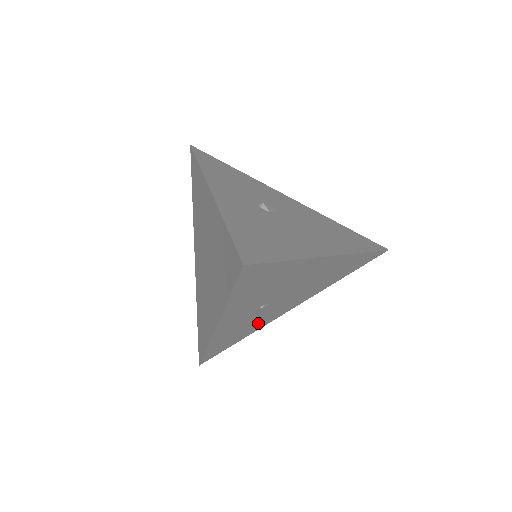
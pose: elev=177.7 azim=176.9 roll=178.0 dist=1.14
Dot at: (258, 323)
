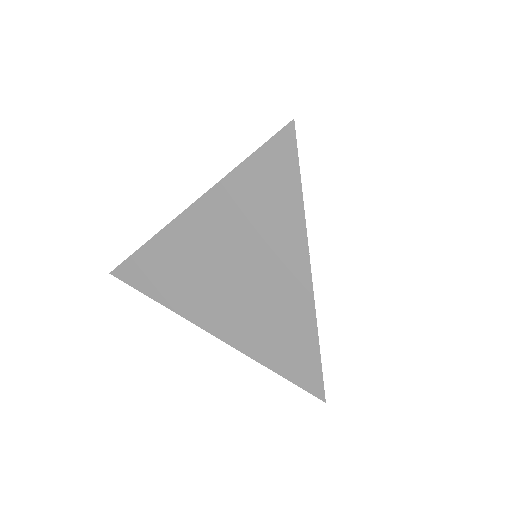
Dot at: occluded
